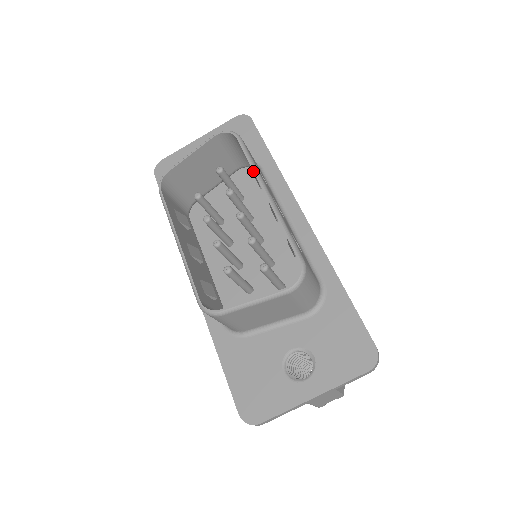
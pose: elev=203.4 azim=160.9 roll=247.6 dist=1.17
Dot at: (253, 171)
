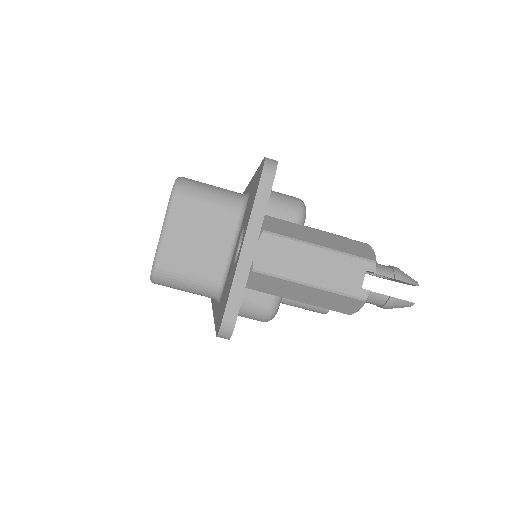
Dot at: occluded
